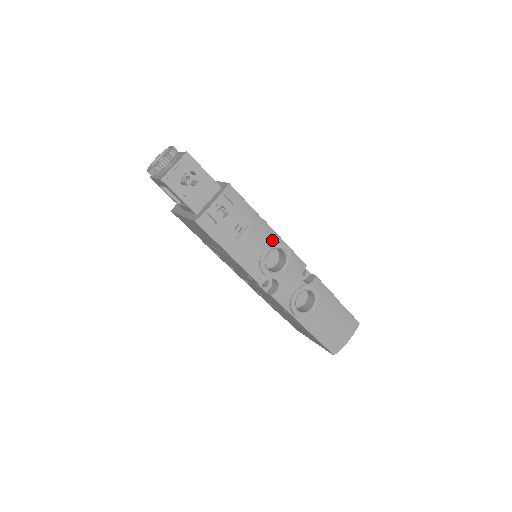
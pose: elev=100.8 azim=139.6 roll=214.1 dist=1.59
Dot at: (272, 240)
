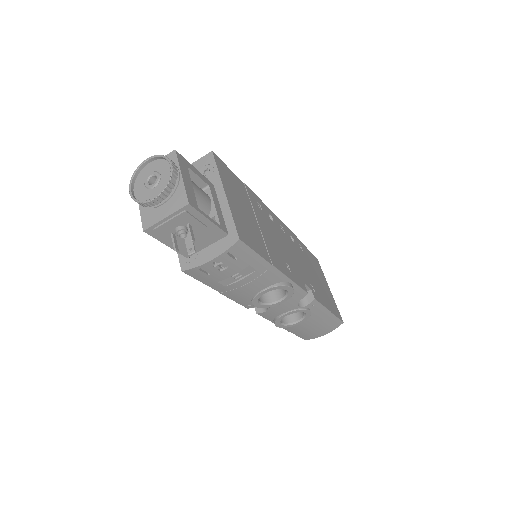
Dot at: (276, 281)
